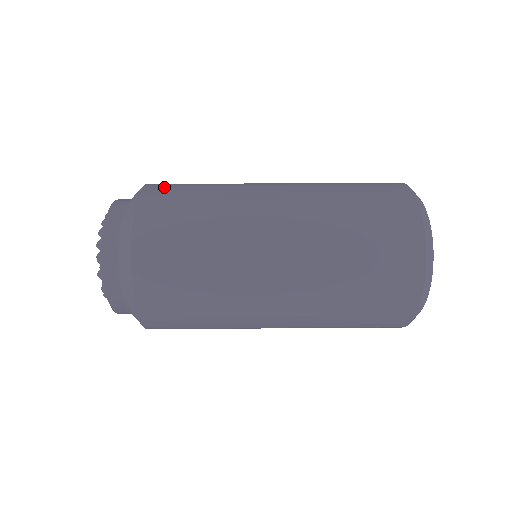
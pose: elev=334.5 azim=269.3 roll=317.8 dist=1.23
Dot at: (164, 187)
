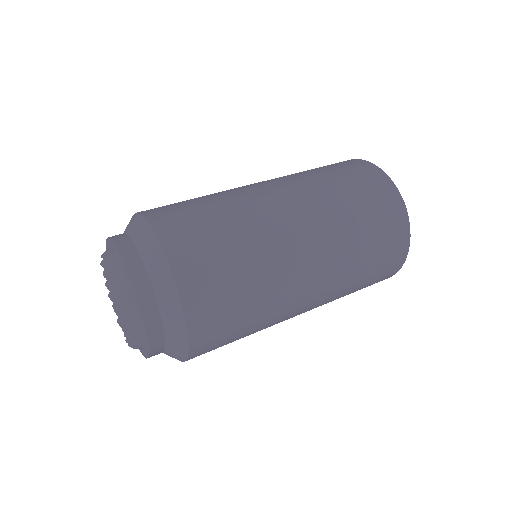
Dot at: (187, 242)
